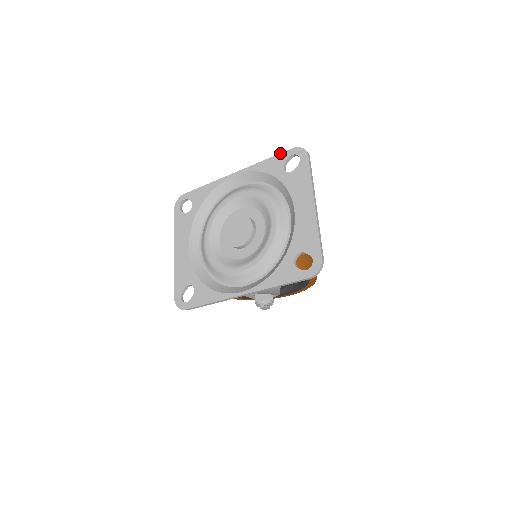
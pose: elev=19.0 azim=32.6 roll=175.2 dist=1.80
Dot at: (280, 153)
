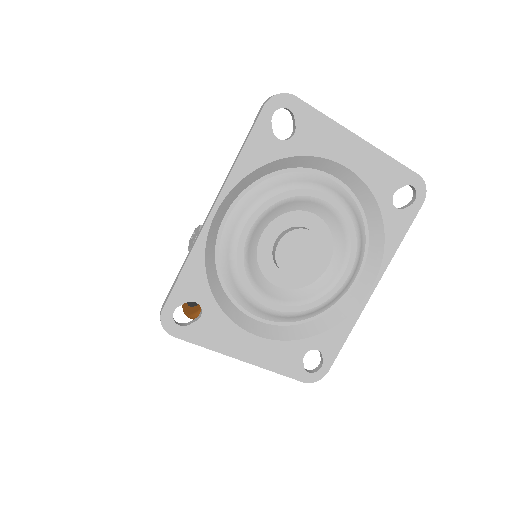
Dot at: (253, 128)
